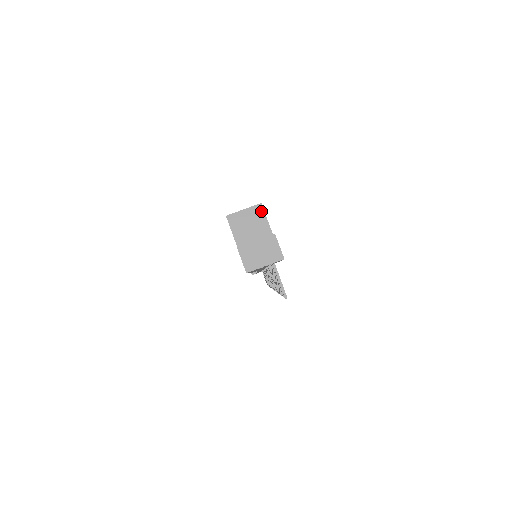
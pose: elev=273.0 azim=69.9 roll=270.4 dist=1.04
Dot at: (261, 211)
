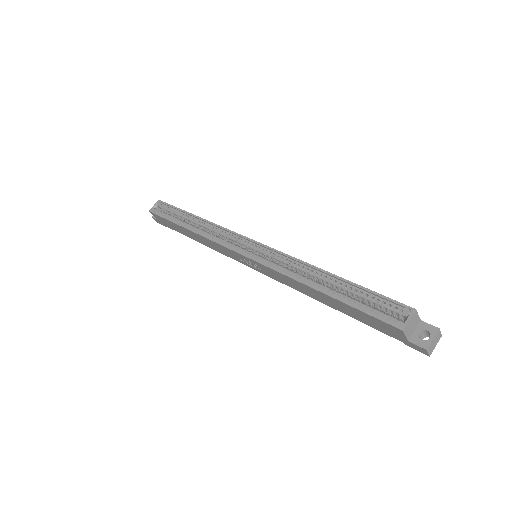
Dot at: (416, 313)
